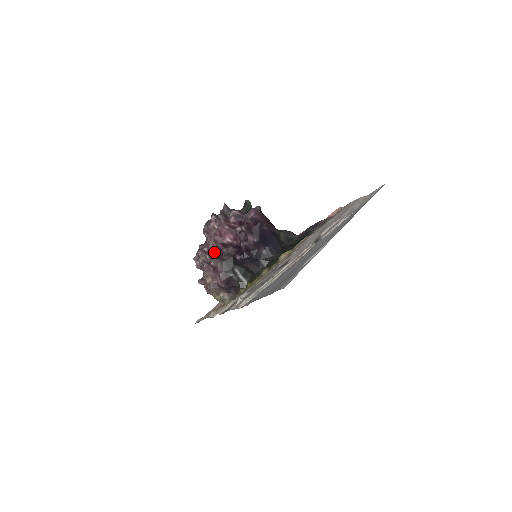
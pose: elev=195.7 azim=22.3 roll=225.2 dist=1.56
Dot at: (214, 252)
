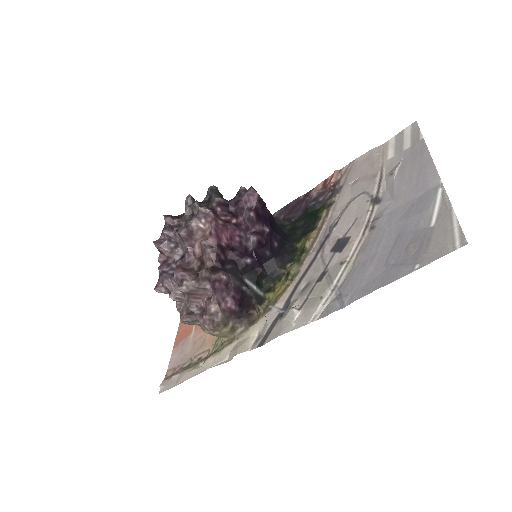
Dot at: (208, 264)
